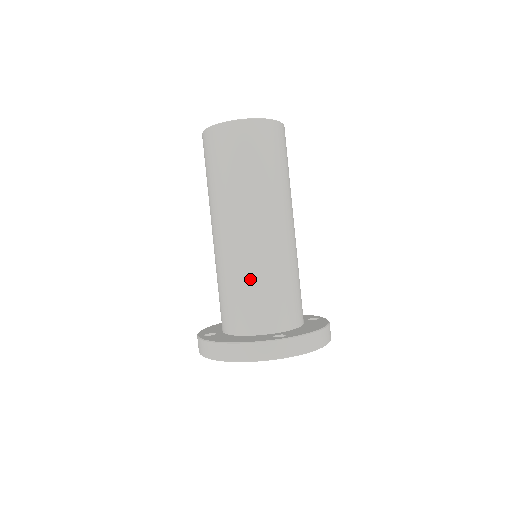
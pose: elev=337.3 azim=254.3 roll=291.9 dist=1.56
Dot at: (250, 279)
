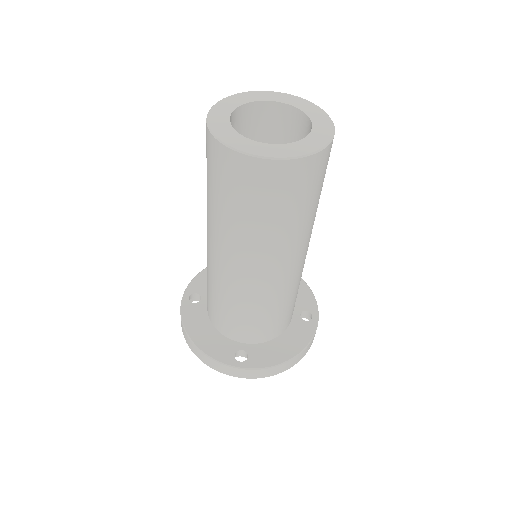
Dot at: (227, 301)
